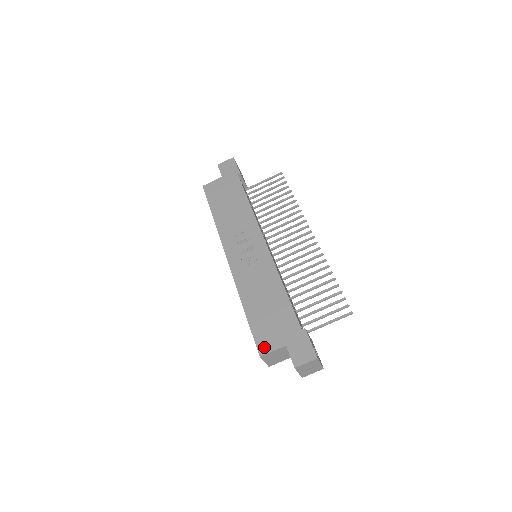
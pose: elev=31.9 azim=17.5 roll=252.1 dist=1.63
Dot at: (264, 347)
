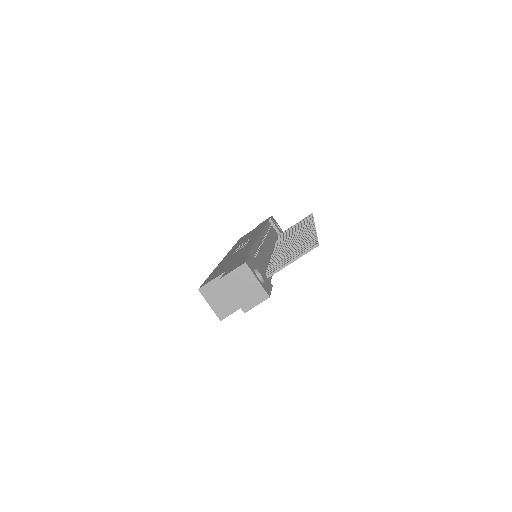
Dot at: (207, 282)
